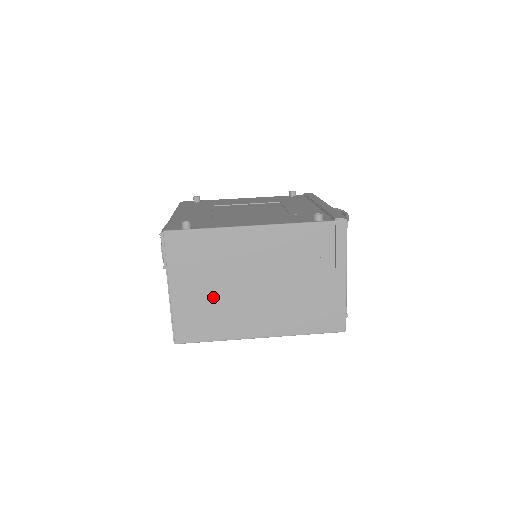
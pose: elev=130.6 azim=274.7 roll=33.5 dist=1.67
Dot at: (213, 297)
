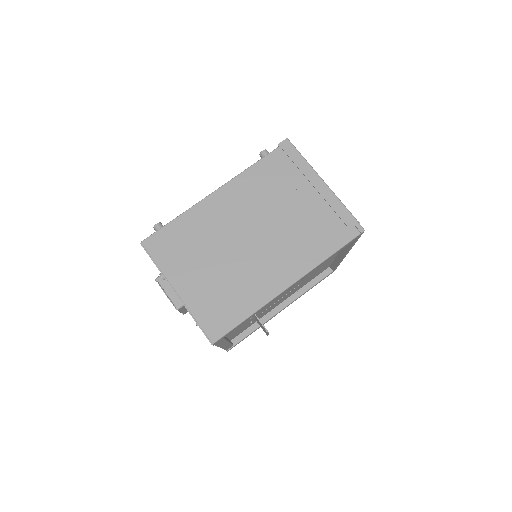
Dot at: (220, 274)
